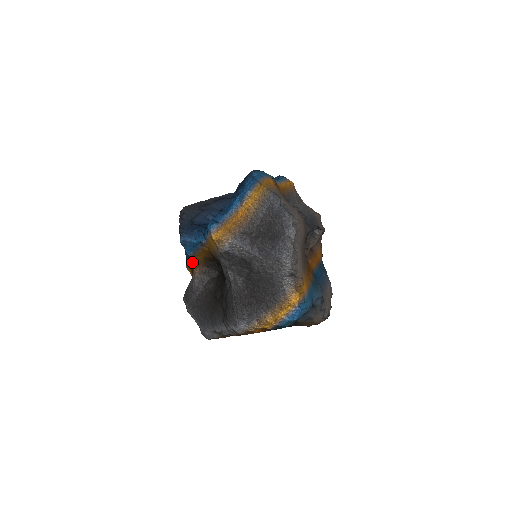
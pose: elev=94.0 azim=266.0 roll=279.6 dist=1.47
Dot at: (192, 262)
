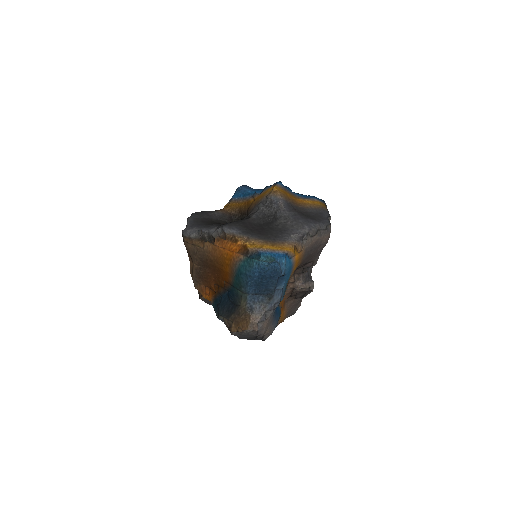
Dot at: (227, 205)
